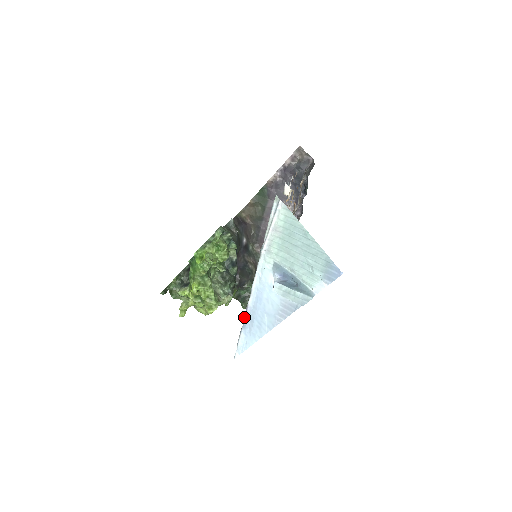
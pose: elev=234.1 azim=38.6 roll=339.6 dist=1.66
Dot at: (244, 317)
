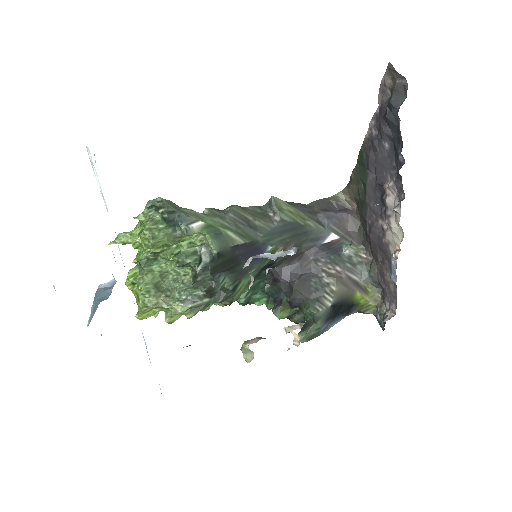
Dot at: occluded
